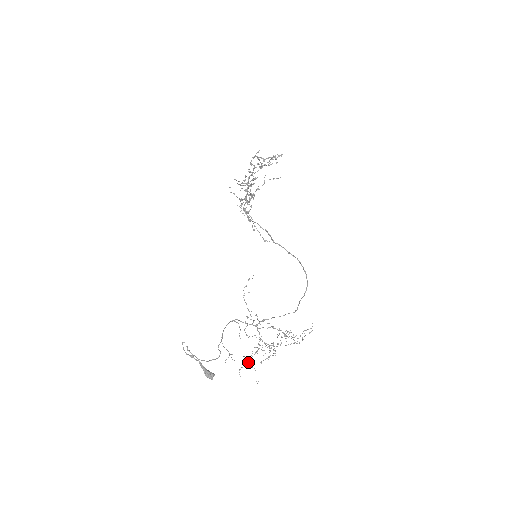
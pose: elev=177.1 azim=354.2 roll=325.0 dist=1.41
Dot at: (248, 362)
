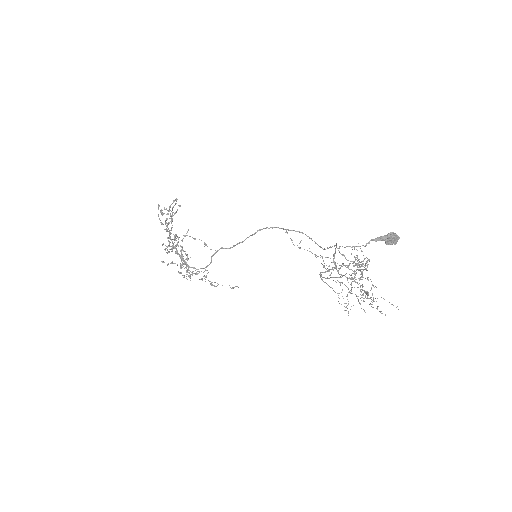
Dot at: occluded
